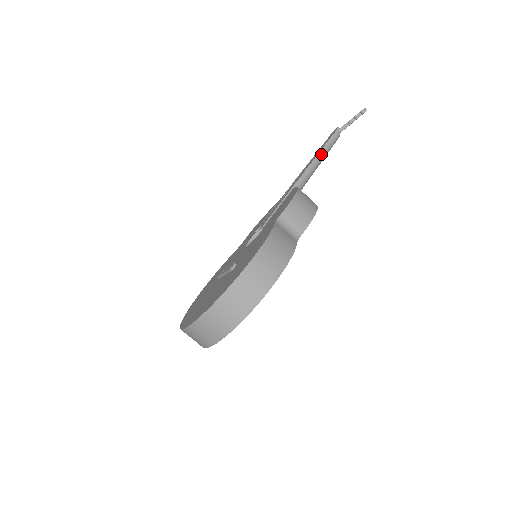
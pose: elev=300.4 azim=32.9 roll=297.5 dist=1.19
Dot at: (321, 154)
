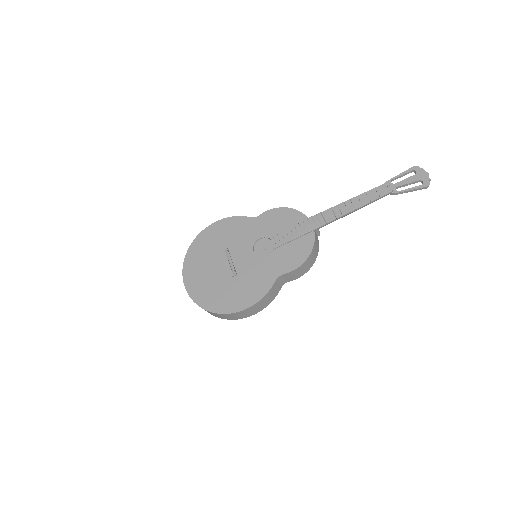
Dot at: (358, 209)
